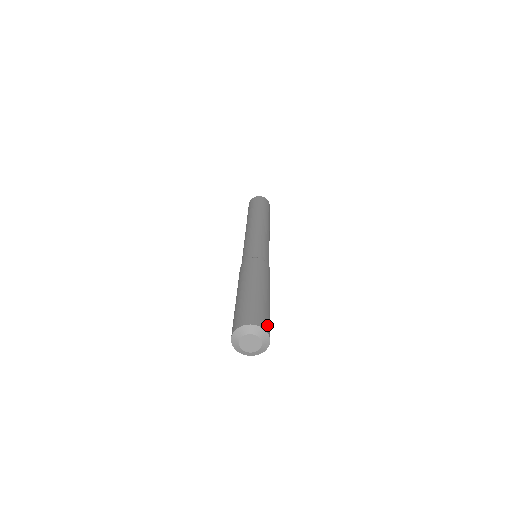
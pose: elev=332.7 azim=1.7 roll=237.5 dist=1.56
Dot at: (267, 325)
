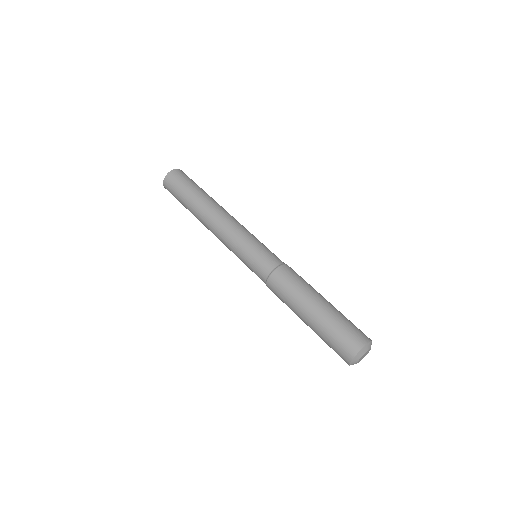
Dot at: (364, 334)
